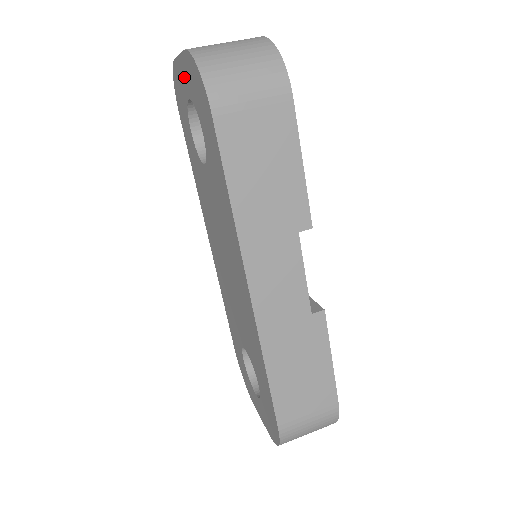
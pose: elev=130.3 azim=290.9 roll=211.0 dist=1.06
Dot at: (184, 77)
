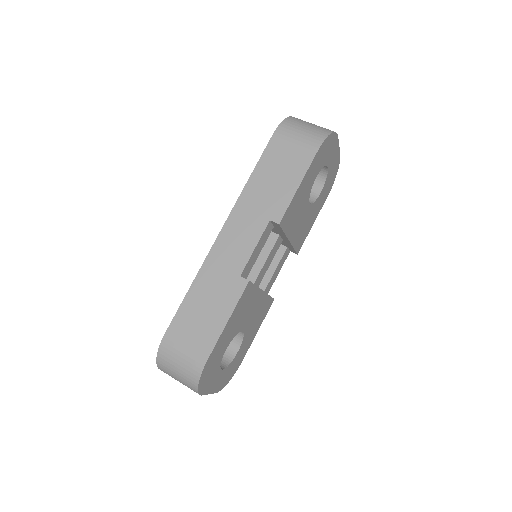
Dot at: occluded
